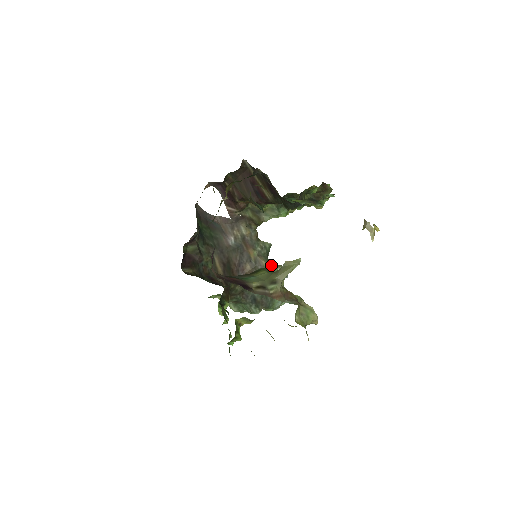
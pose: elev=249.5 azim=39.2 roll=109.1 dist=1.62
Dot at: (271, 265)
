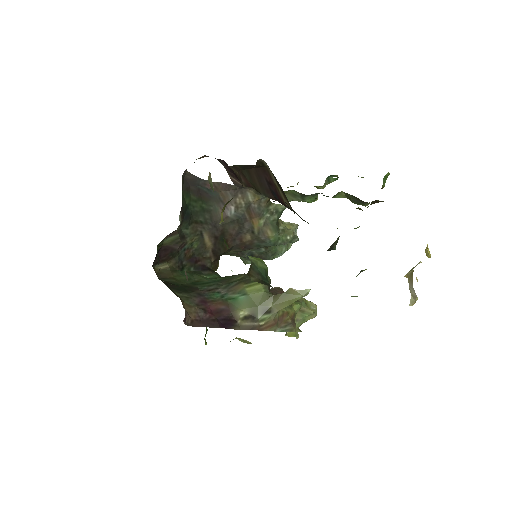
Dot at: (279, 234)
